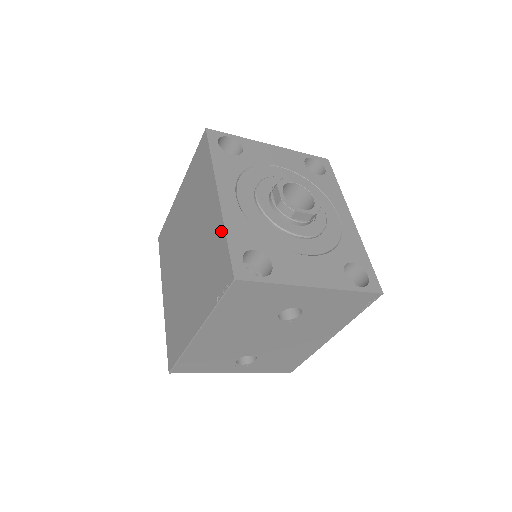
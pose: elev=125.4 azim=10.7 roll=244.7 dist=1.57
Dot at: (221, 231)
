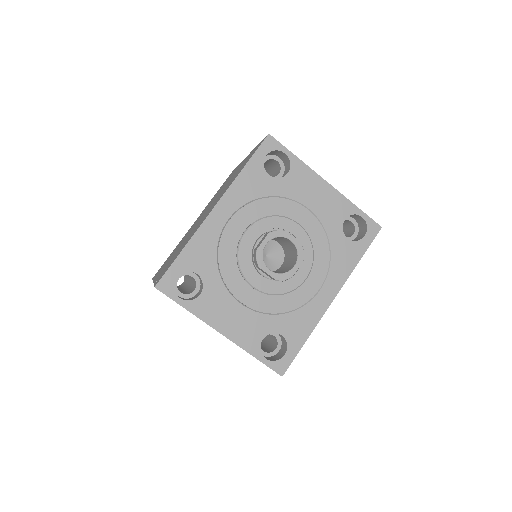
Dot at: occluded
